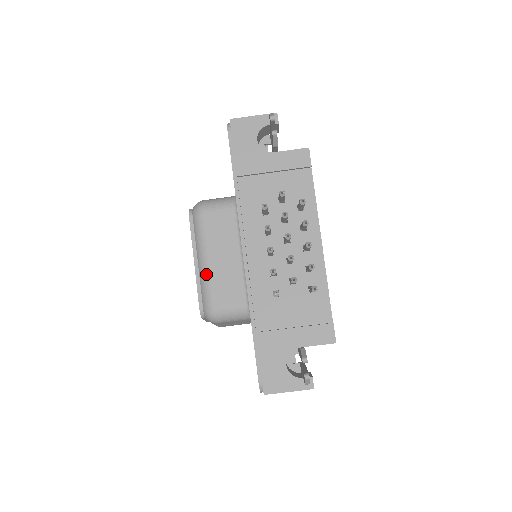
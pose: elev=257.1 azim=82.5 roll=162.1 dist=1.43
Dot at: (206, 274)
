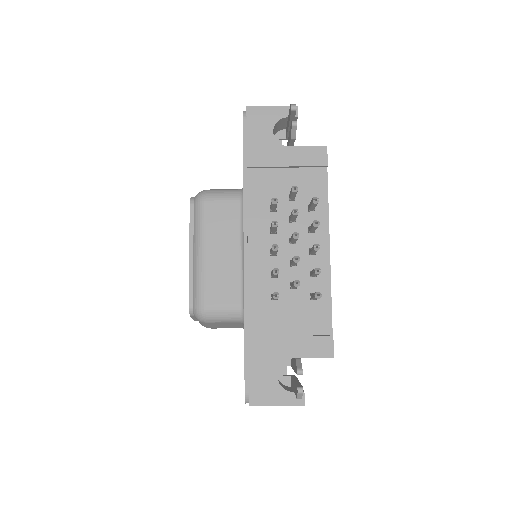
Dot at: (201, 268)
